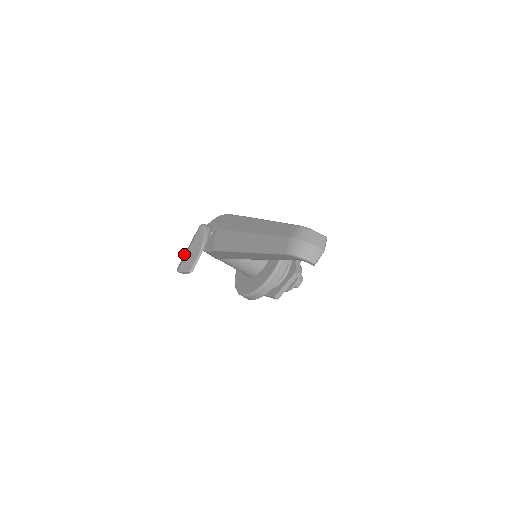
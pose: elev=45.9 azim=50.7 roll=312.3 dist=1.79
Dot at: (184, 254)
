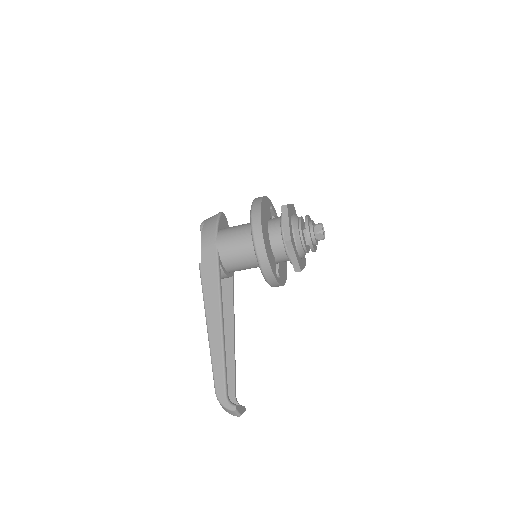
Dot at: occluded
